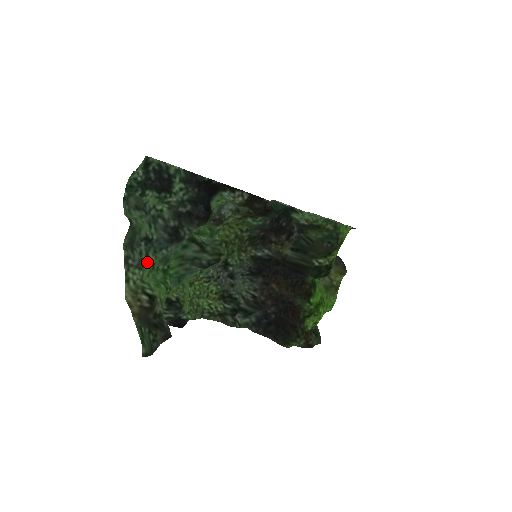
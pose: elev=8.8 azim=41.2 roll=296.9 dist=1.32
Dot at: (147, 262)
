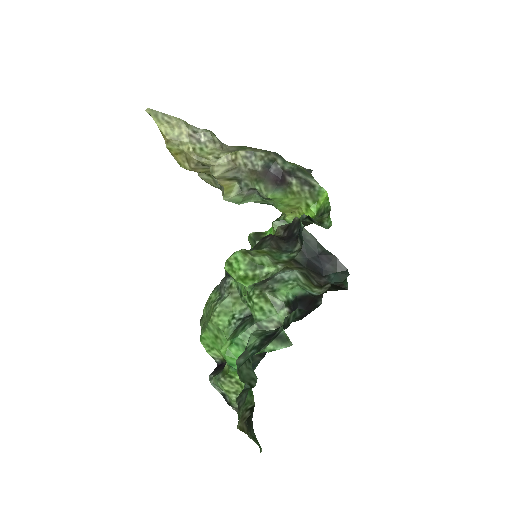
Dot at: occluded
